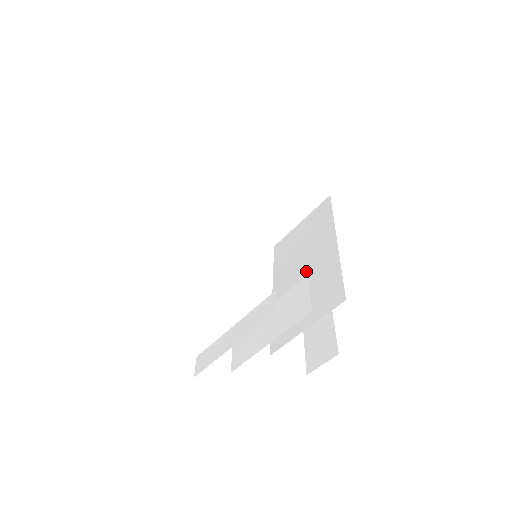
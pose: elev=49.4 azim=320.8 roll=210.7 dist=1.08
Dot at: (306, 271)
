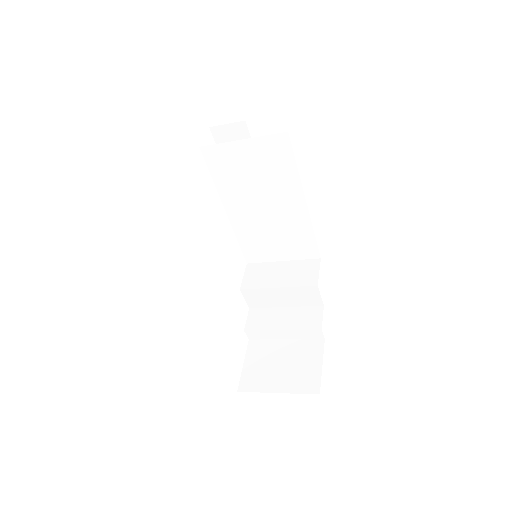
Dot at: (271, 214)
